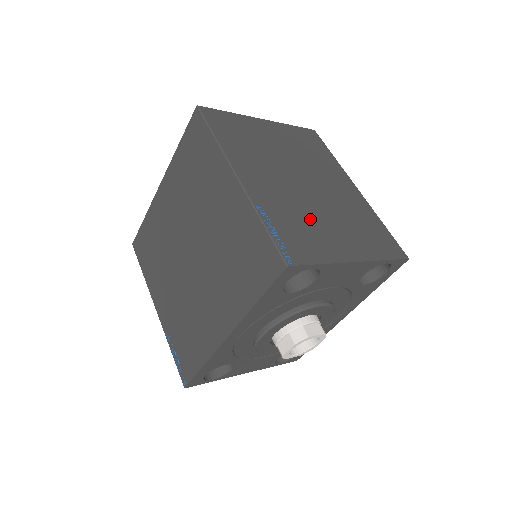
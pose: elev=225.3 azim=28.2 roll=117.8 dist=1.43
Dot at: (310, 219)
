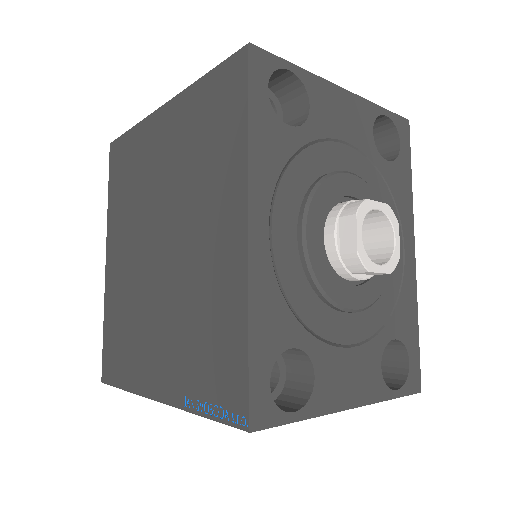
Dot at: occluded
